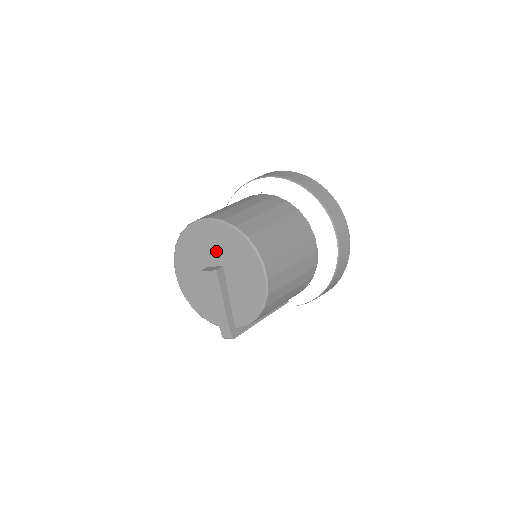
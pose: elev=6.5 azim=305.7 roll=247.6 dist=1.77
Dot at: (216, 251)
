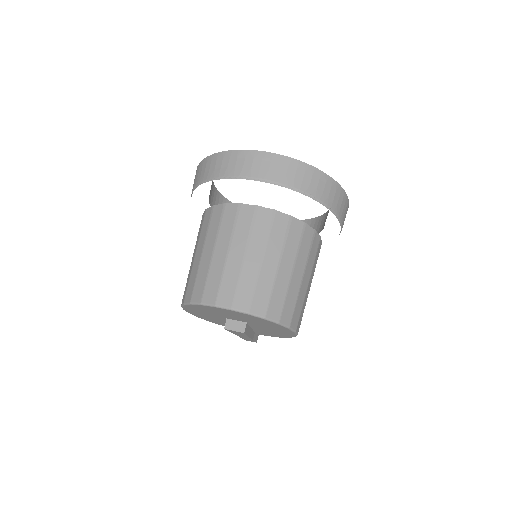
Dot at: (239, 318)
